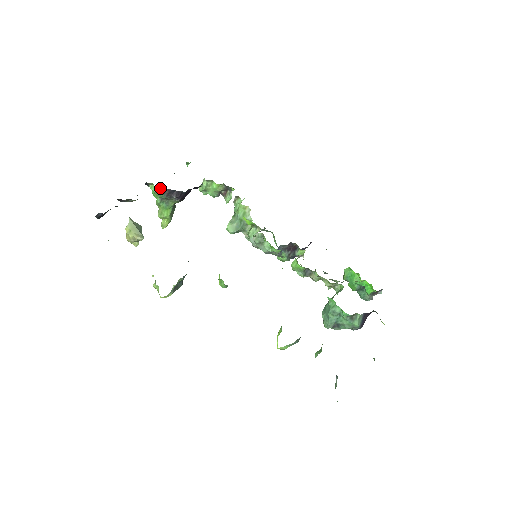
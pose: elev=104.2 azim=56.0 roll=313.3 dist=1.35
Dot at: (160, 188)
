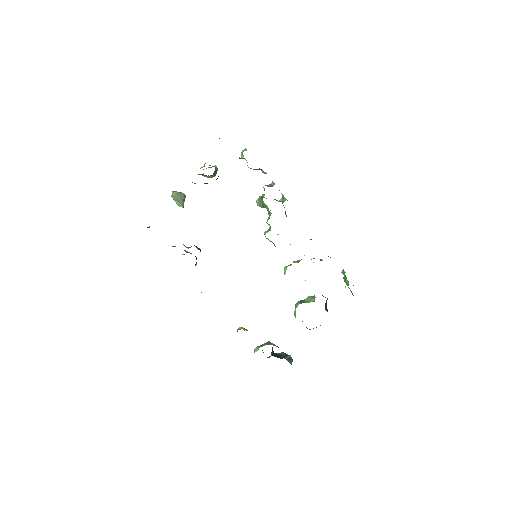
Dot at: occluded
